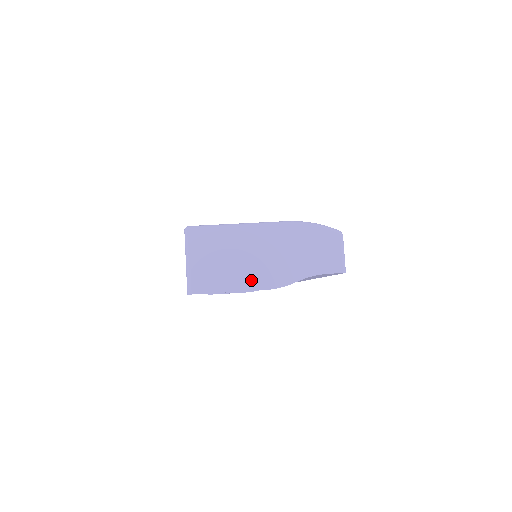
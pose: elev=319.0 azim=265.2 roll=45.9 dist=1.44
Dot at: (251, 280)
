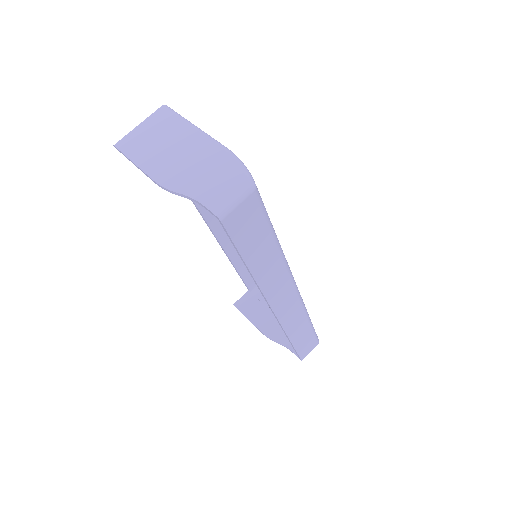
Dot at: (154, 166)
